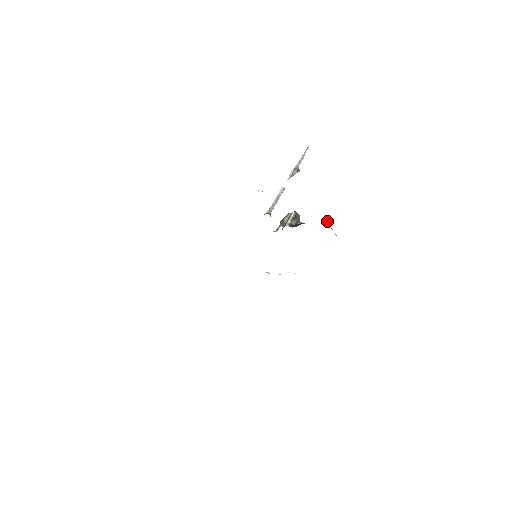
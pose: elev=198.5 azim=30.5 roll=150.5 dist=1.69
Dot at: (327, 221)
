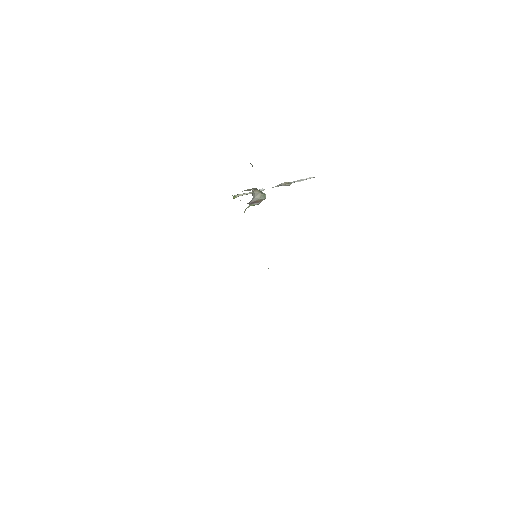
Dot at: occluded
